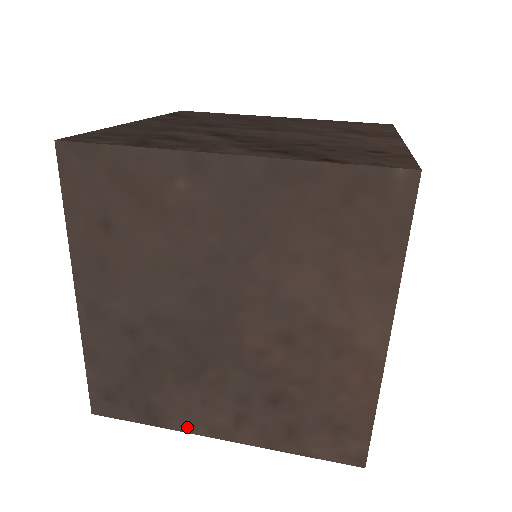
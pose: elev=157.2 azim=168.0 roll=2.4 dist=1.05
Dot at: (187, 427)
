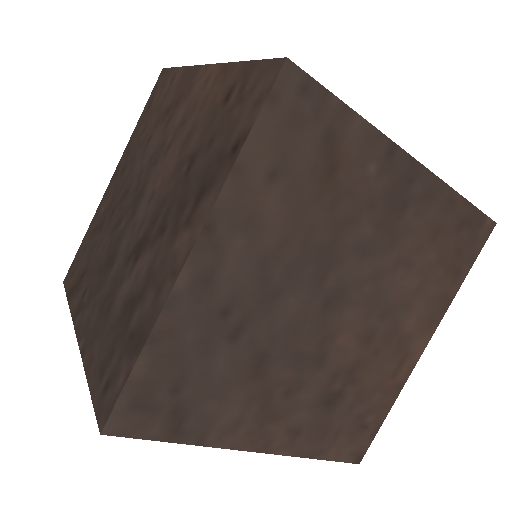
Dot at: (227, 441)
